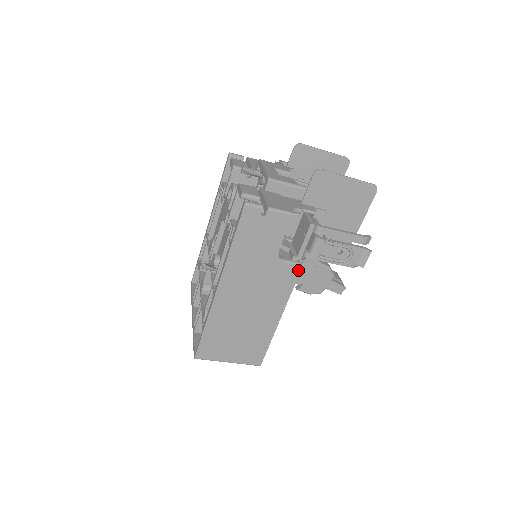
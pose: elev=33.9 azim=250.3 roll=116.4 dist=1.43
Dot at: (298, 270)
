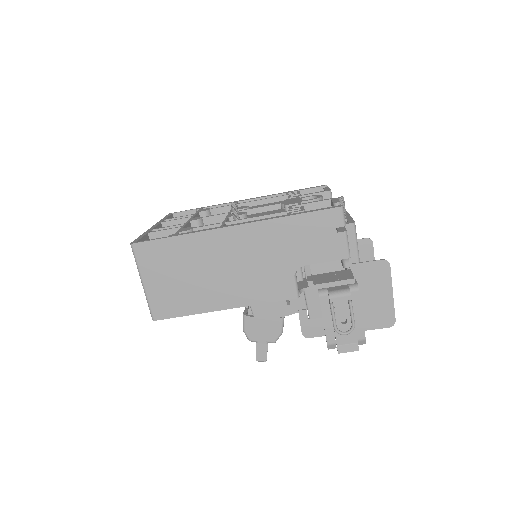
Dot at: (291, 296)
